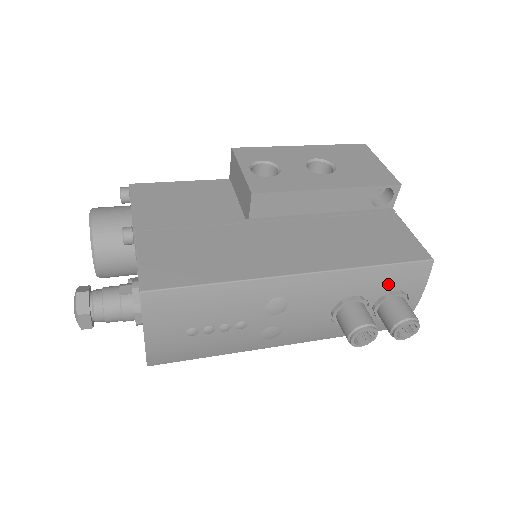
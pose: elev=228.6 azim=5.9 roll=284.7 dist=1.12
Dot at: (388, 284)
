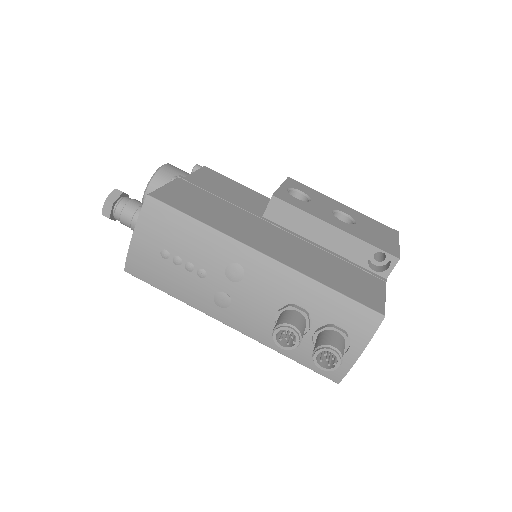
Dot at: (335, 314)
